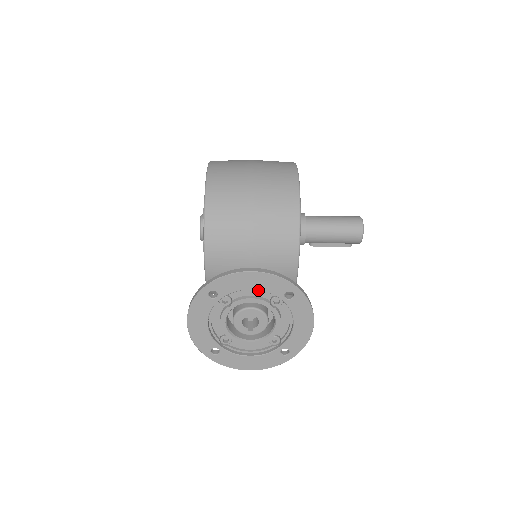
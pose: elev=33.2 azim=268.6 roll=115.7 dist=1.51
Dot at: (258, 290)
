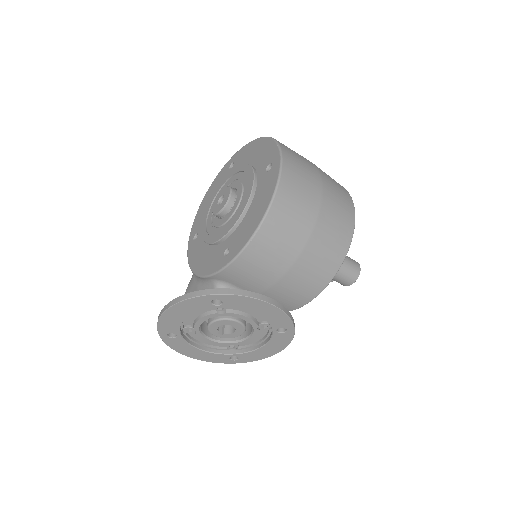
Dot at: occluded
